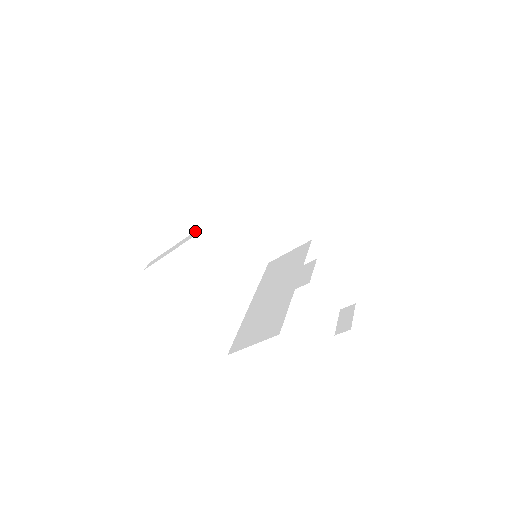
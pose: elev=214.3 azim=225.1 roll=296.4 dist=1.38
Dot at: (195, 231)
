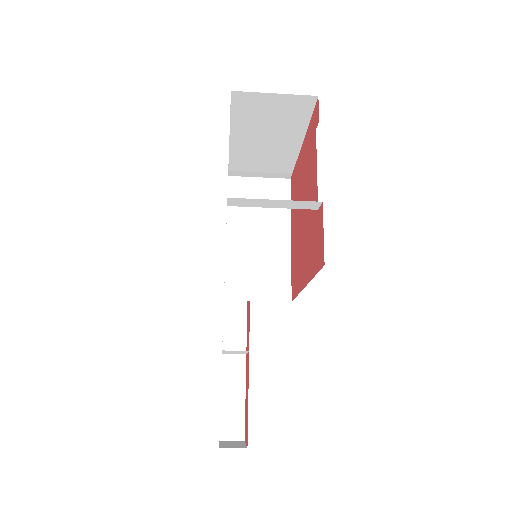
Dot at: (315, 129)
